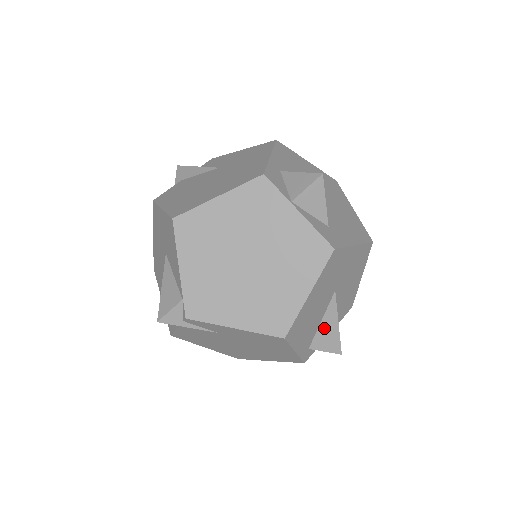
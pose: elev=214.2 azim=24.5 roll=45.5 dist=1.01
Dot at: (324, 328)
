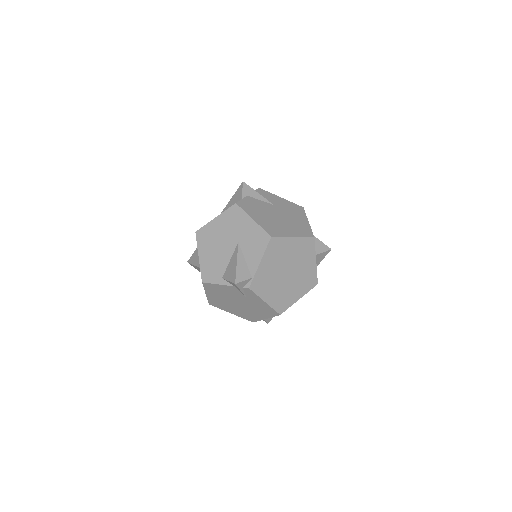
Dot at: occluded
